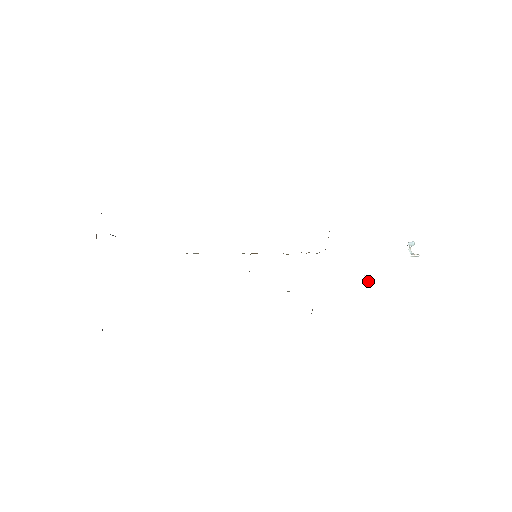
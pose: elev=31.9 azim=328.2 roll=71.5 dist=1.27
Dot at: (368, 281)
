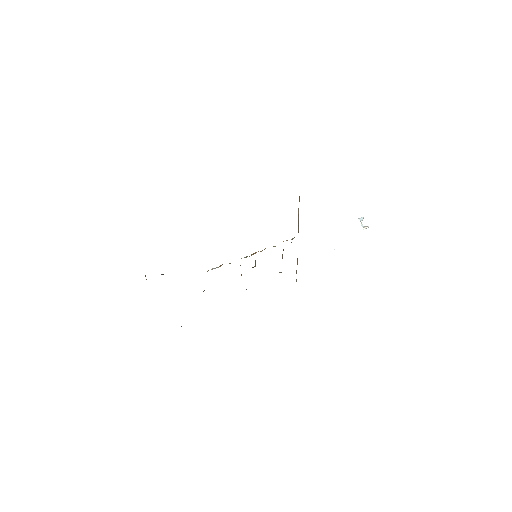
Dot at: occluded
